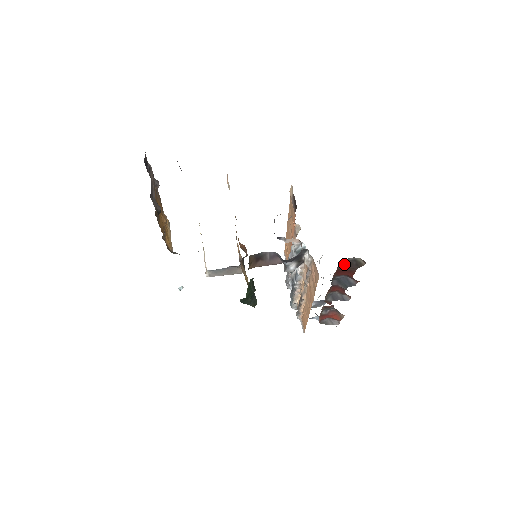
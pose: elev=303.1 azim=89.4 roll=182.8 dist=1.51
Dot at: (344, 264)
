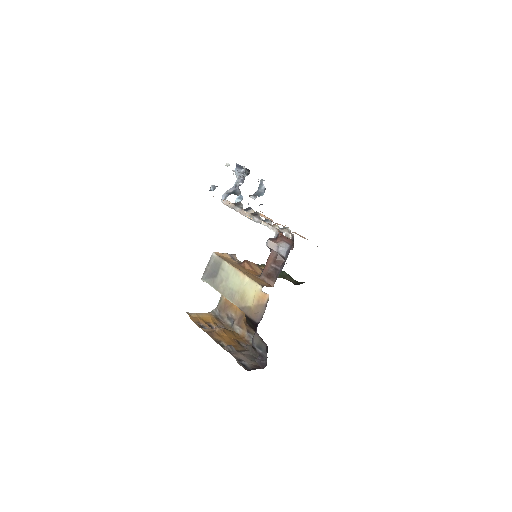
Dot at: occluded
